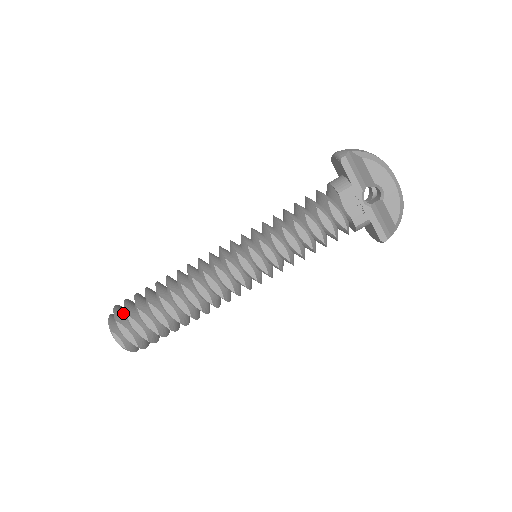
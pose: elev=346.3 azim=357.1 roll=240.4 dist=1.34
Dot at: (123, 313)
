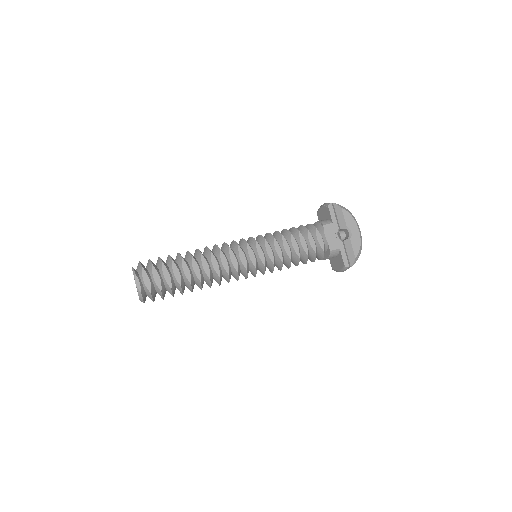
Dot at: occluded
